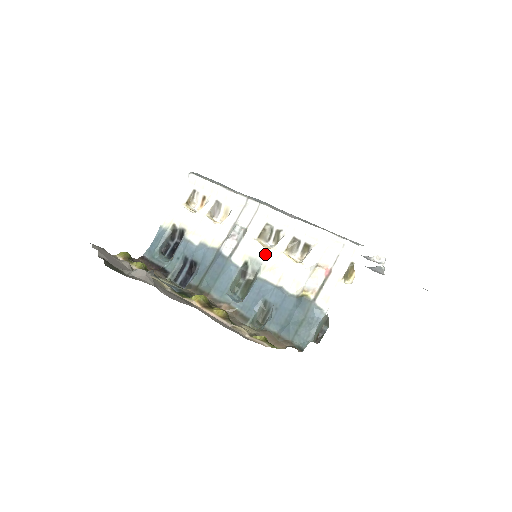
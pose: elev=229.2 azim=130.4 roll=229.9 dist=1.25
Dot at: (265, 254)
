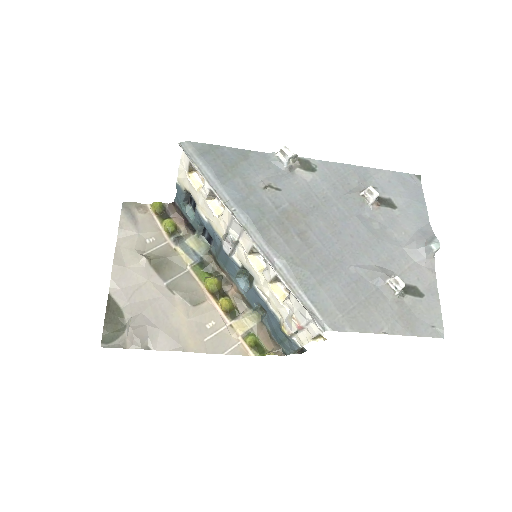
Dot at: (255, 273)
